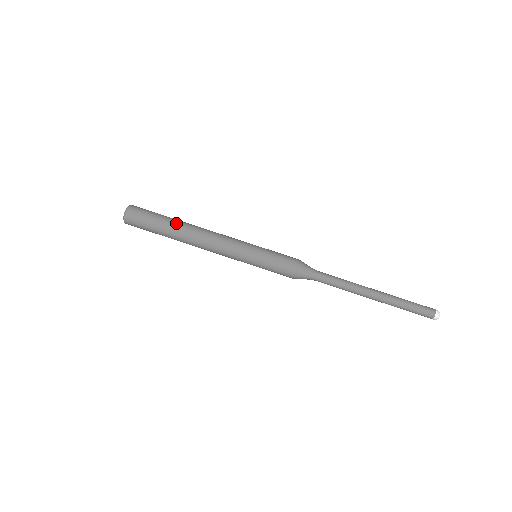
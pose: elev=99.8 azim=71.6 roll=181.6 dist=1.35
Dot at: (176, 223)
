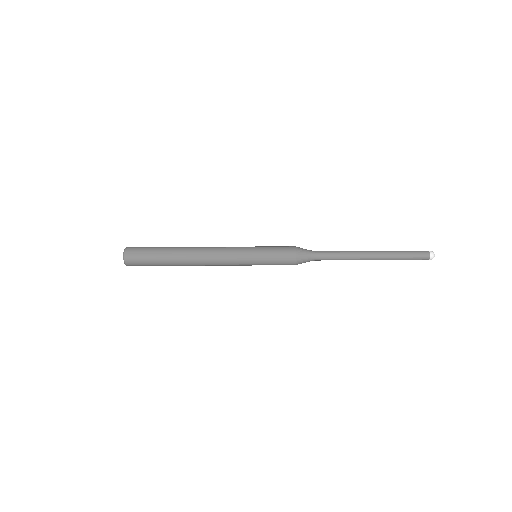
Dot at: (174, 254)
